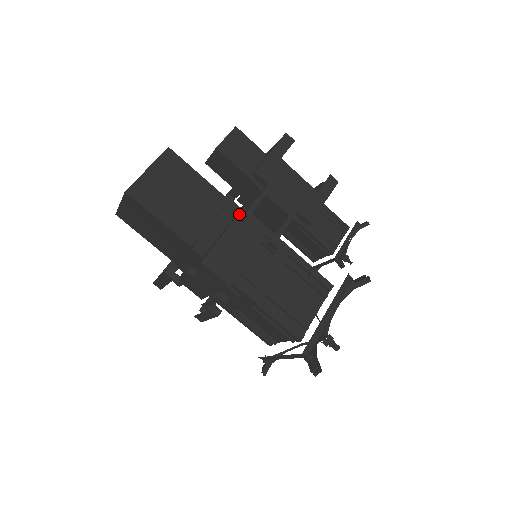
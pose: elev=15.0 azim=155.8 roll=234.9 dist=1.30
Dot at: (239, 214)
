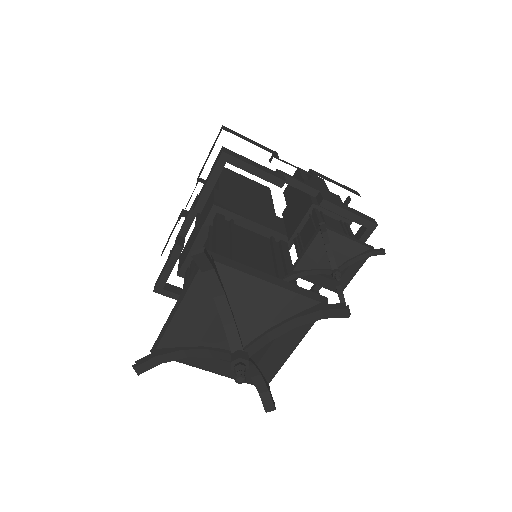
Dot at: (273, 154)
